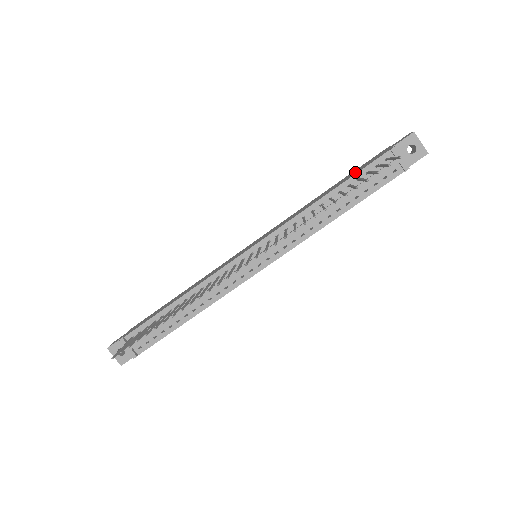
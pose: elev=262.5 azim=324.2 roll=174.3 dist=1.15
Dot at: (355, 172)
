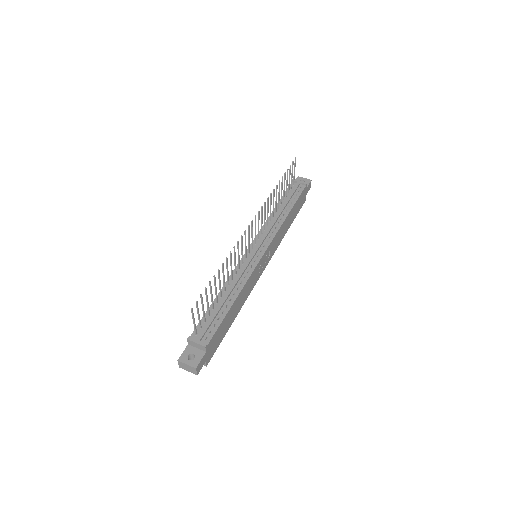
Dot at: occluded
